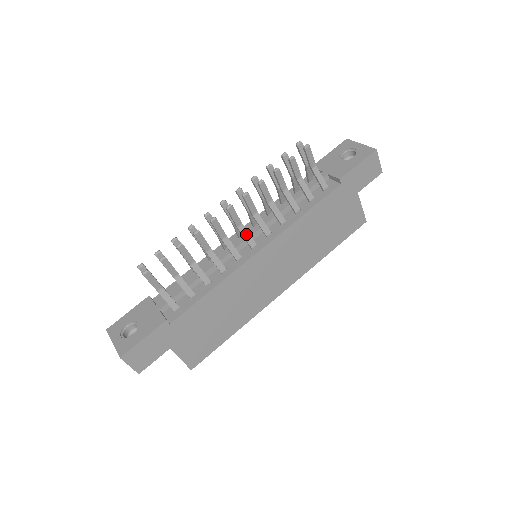
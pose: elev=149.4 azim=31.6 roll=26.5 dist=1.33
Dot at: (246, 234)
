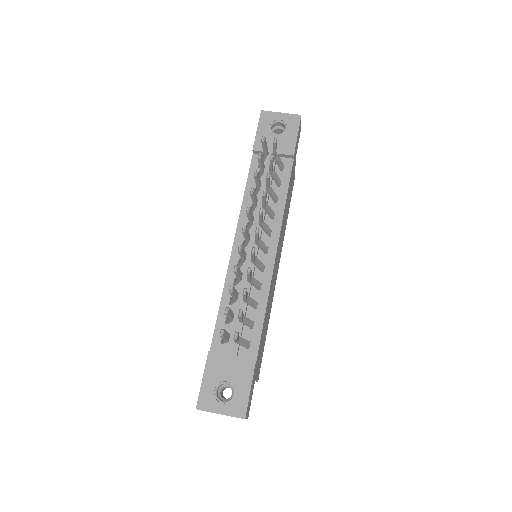
Dot at: (262, 244)
